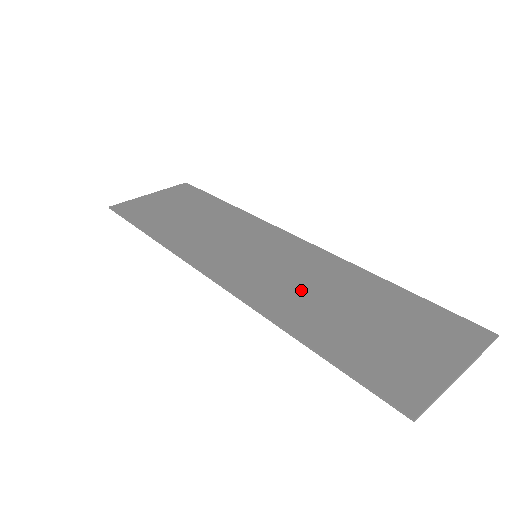
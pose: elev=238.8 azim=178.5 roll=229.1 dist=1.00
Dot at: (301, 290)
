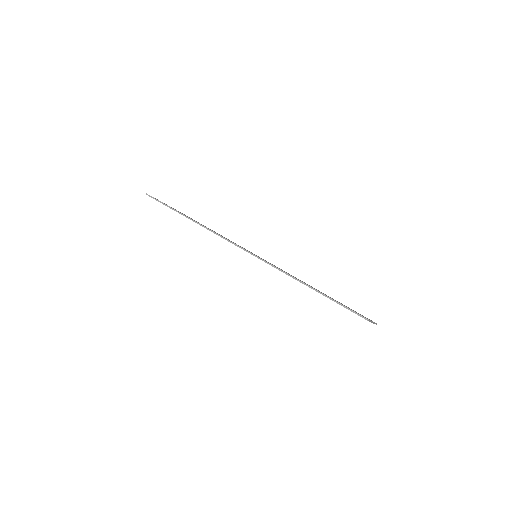
Dot at: occluded
